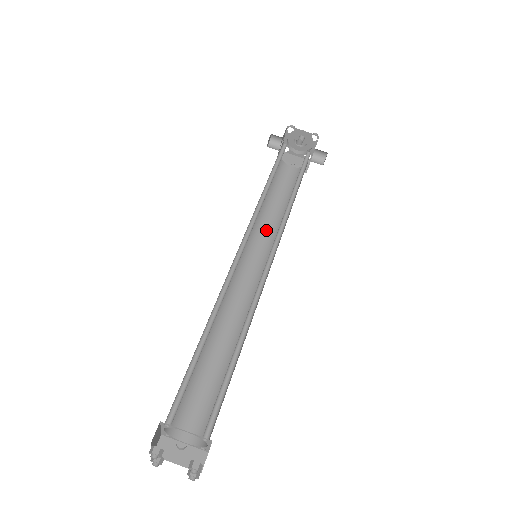
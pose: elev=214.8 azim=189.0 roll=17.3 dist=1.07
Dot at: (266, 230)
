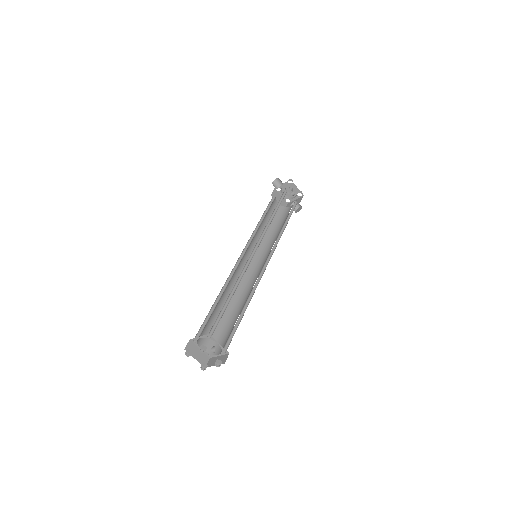
Dot at: (258, 239)
